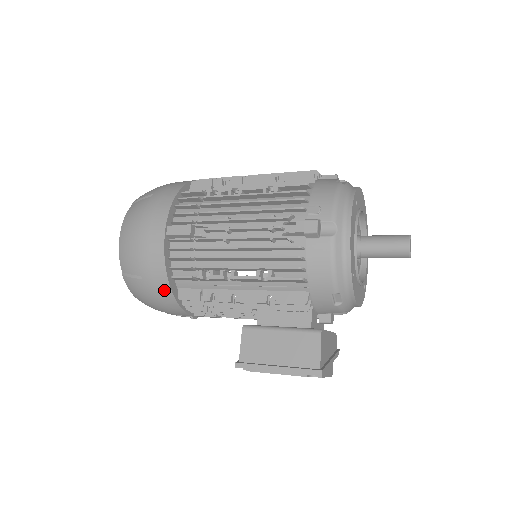
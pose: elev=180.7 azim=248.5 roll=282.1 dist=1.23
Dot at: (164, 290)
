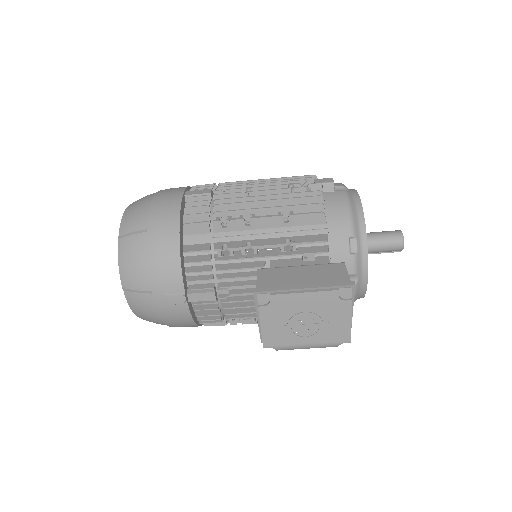
Dot at: (170, 241)
